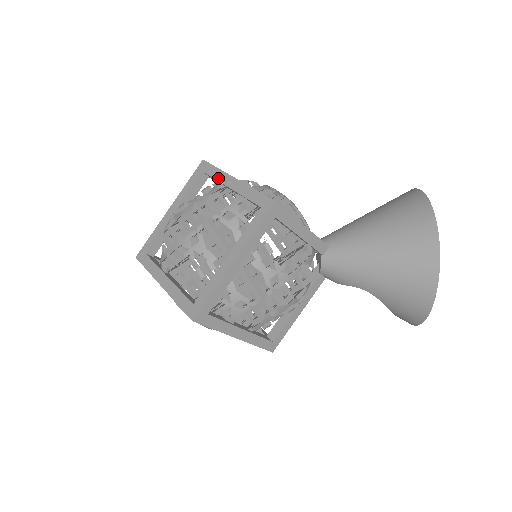
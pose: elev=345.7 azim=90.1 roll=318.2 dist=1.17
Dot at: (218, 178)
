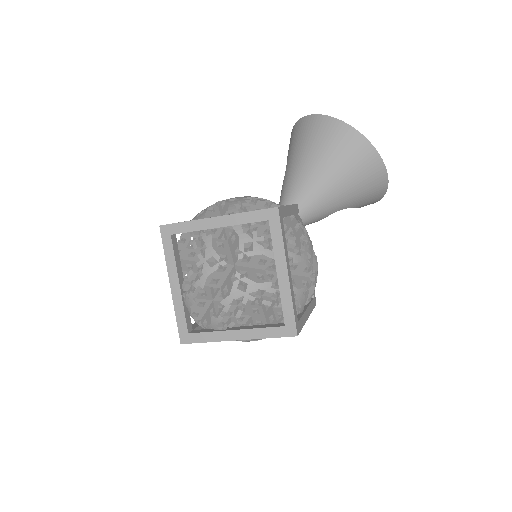
Dot at: (197, 229)
